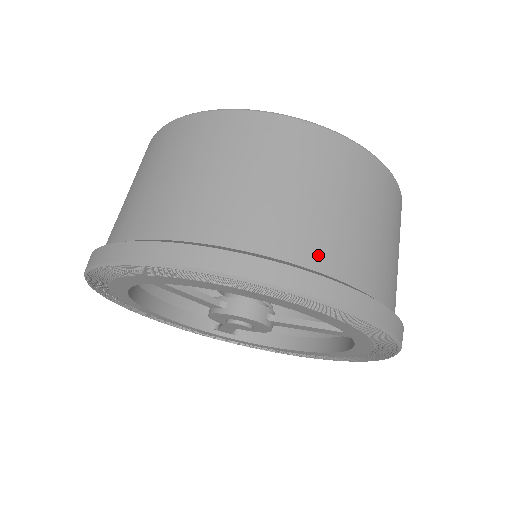
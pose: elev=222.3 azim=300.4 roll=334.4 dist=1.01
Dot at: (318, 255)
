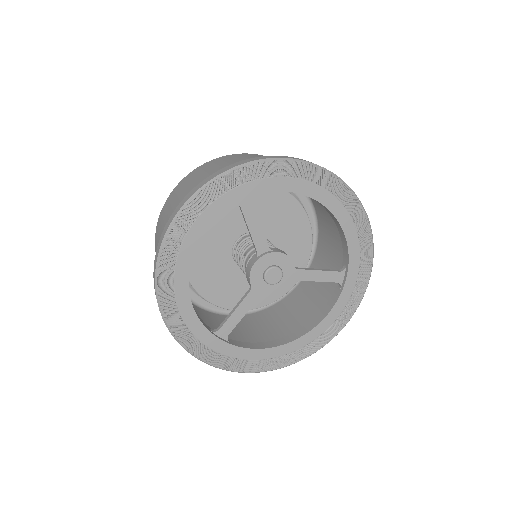
Dot at: occluded
